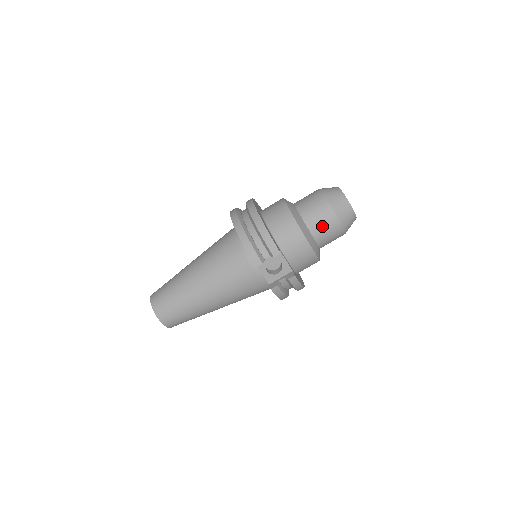
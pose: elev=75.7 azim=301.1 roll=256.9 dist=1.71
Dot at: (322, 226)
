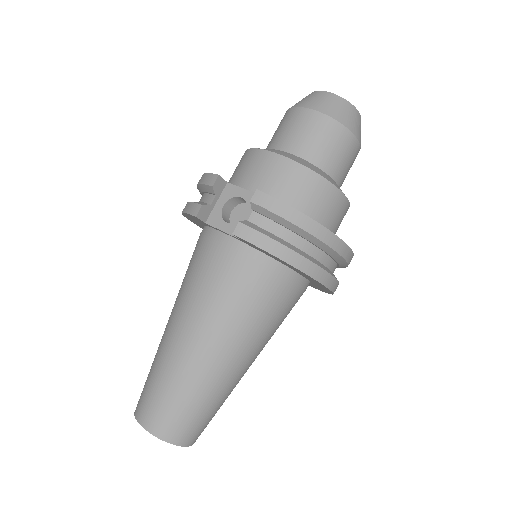
Dot at: (289, 132)
